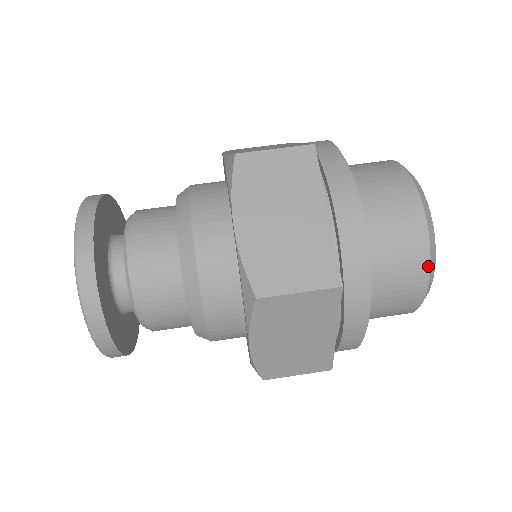
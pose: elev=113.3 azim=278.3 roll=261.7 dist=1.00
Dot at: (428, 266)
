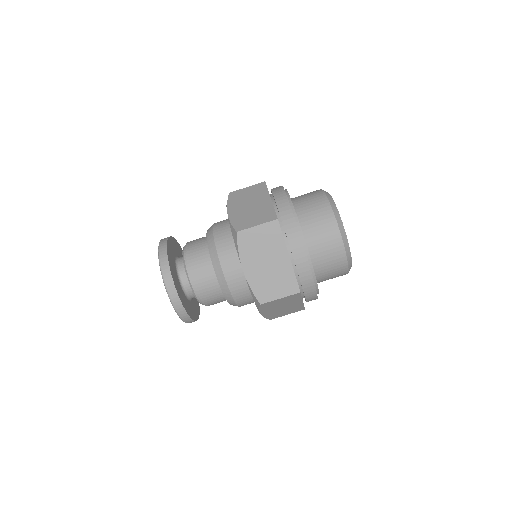
Dot at: (347, 263)
